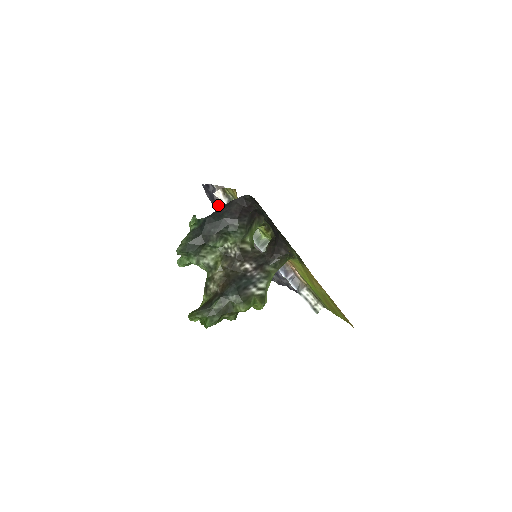
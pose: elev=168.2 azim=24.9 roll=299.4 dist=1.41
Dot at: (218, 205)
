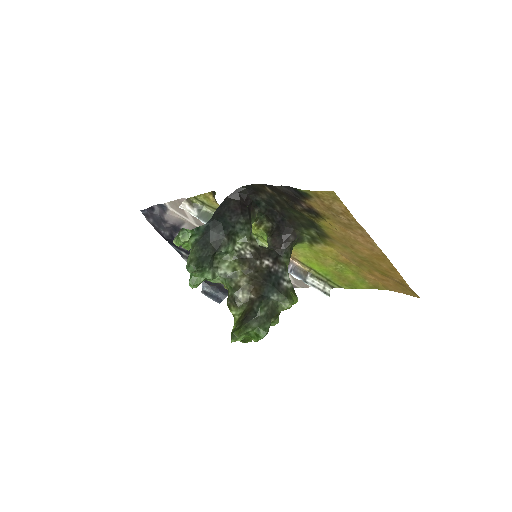
Dot at: (168, 228)
